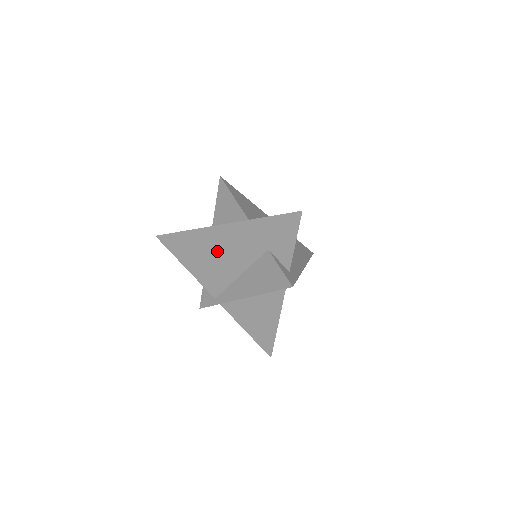
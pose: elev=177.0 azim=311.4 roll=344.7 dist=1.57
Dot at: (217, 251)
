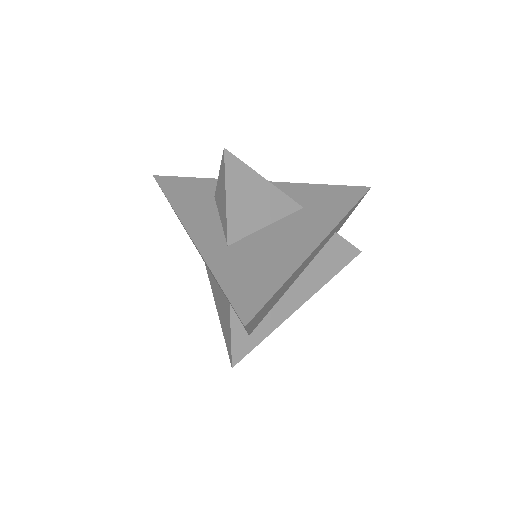
Dot at: occluded
